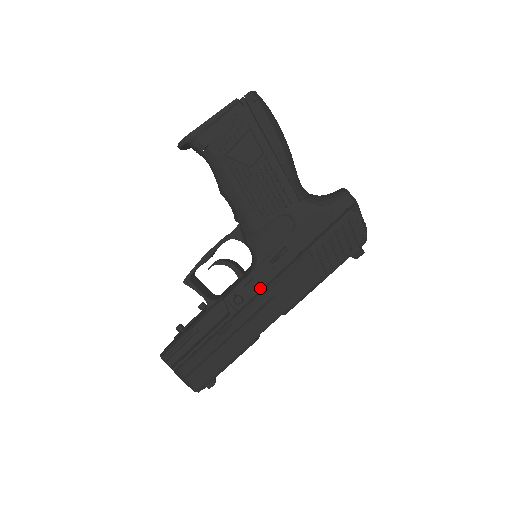
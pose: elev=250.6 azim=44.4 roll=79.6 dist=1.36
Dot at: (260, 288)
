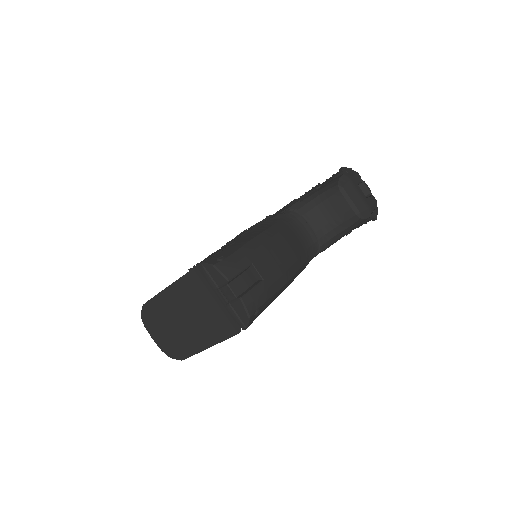
Dot at: occluded
